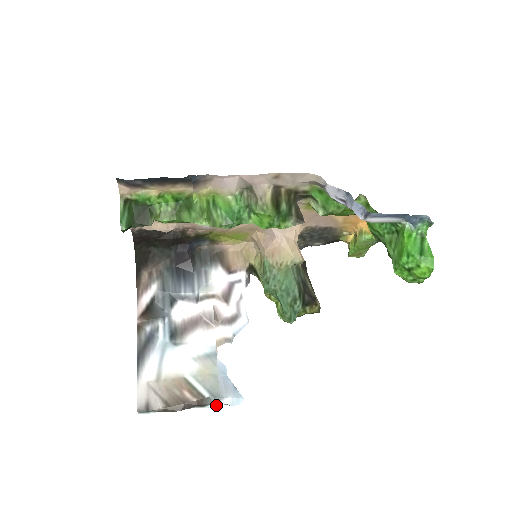
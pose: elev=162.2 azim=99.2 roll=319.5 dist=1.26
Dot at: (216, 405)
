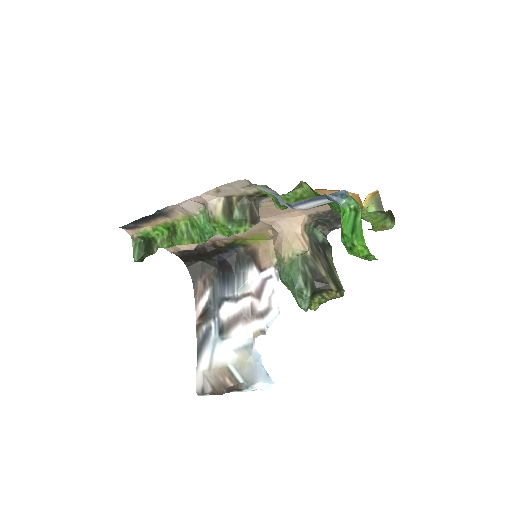
Dot at: (250, 389)
